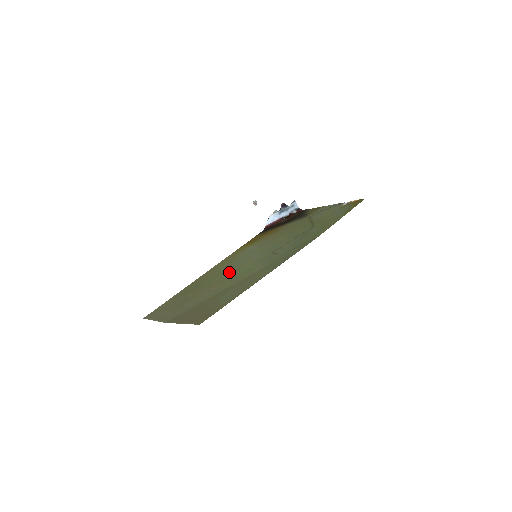
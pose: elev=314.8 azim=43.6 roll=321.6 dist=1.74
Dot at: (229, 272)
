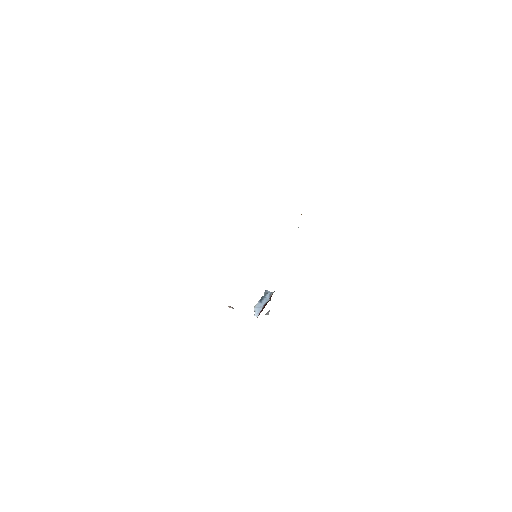
Dot at: occluded
